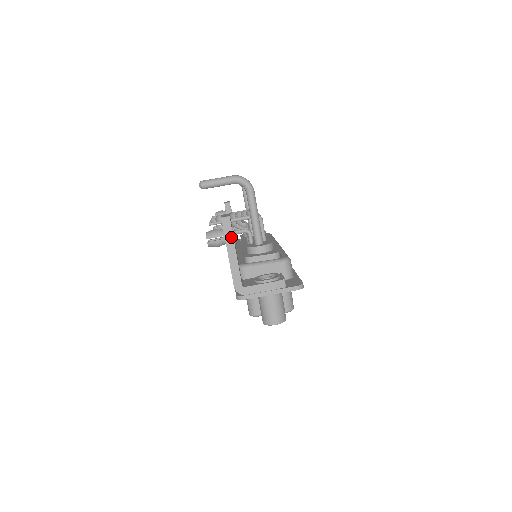
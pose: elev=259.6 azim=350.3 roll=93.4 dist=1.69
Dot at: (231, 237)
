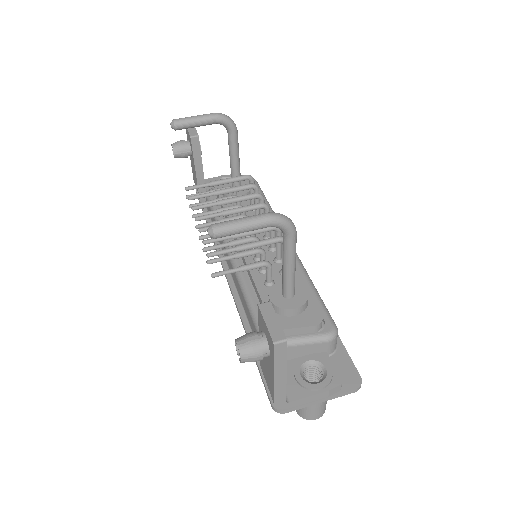
Dot at: (283, 361)
